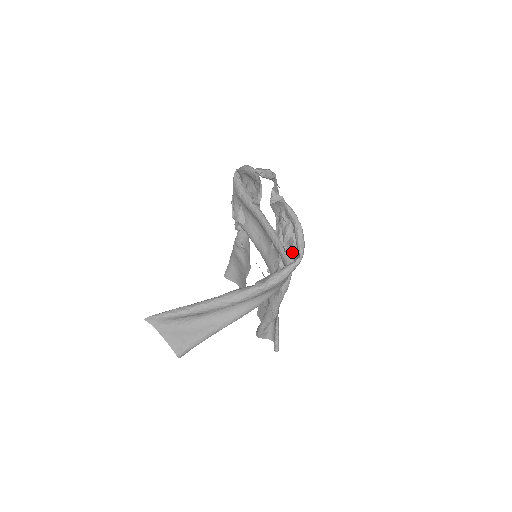
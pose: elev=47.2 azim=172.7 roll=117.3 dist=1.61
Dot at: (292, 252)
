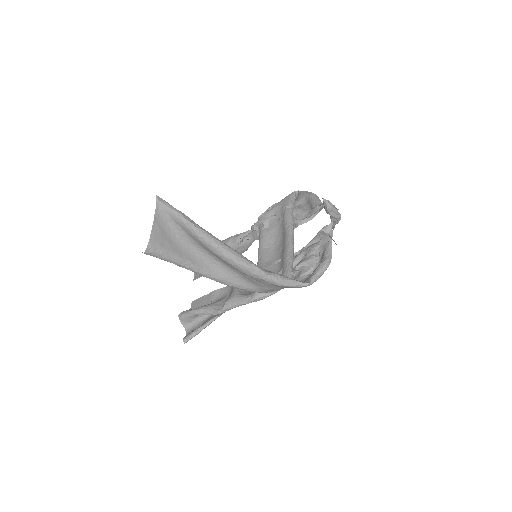
Dot at: (296, 277)
